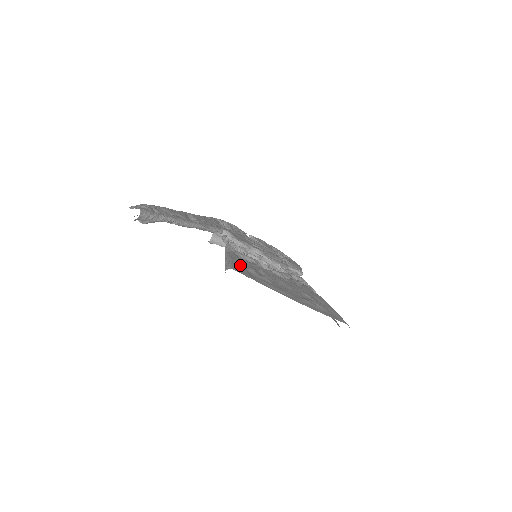
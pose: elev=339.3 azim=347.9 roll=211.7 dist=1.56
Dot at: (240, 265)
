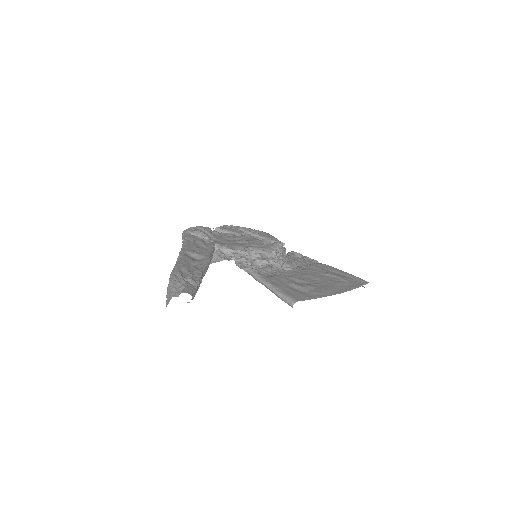
Dot at: (287, 288)
